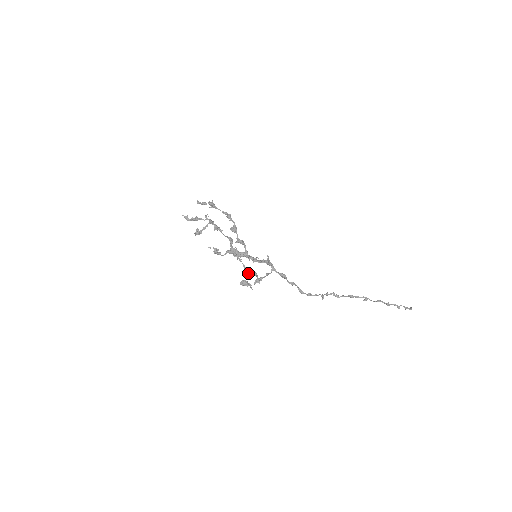
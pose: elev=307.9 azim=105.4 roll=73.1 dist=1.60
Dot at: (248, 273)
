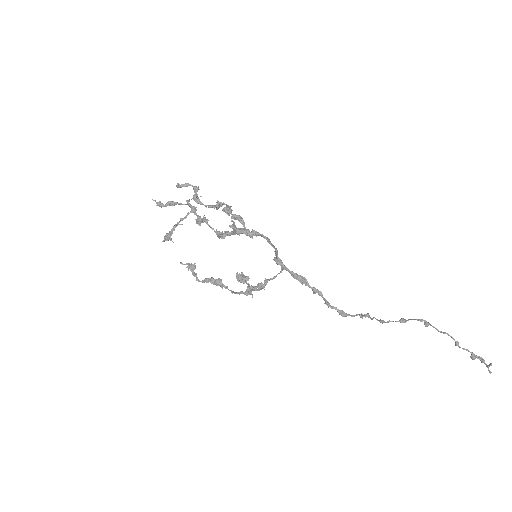
Dot at: (241, 293)
